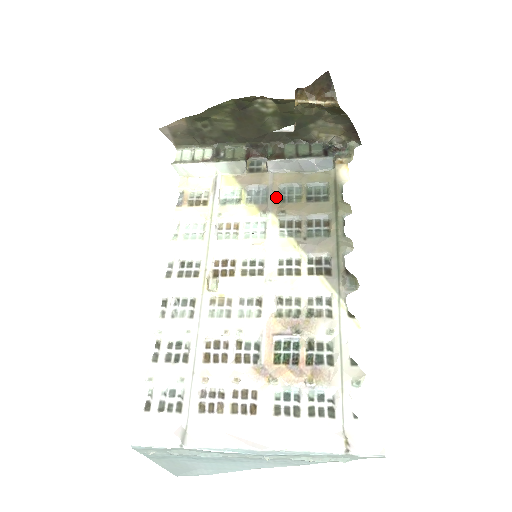
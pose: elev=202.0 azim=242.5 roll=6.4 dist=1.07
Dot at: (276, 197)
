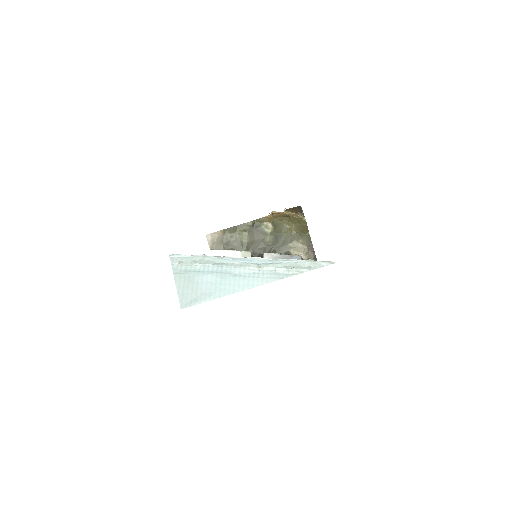
Dot at: occluded
